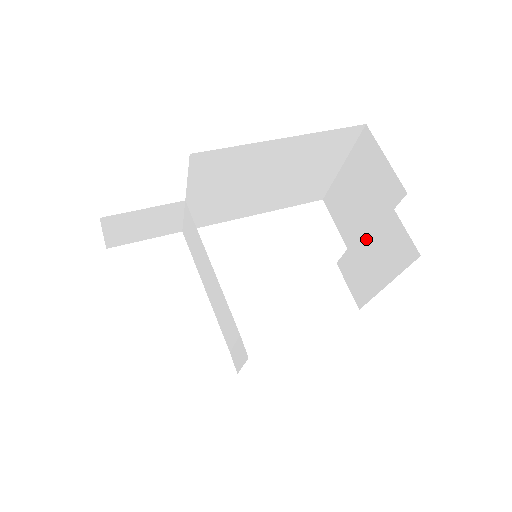
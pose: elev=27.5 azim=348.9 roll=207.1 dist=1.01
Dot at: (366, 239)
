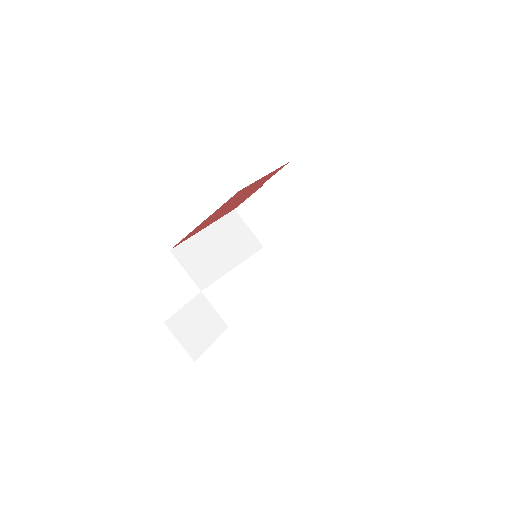
Dot at: (290, 212)
